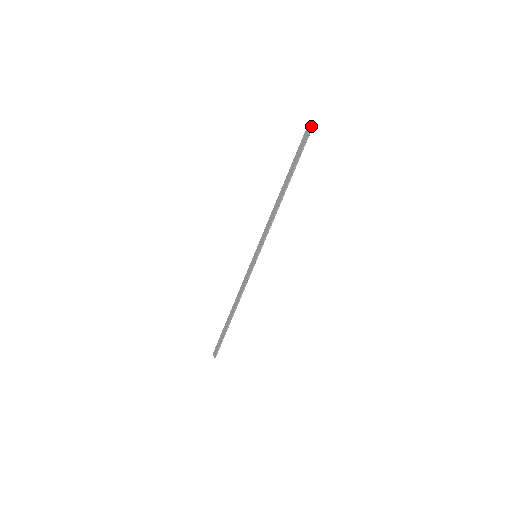
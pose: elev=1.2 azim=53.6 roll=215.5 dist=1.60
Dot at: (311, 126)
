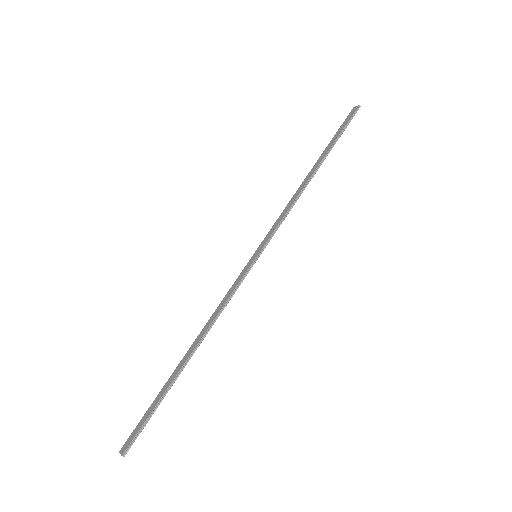
Dot at: (357, 107)
